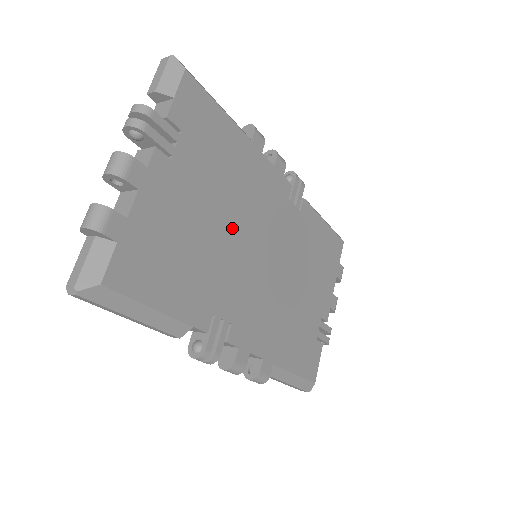
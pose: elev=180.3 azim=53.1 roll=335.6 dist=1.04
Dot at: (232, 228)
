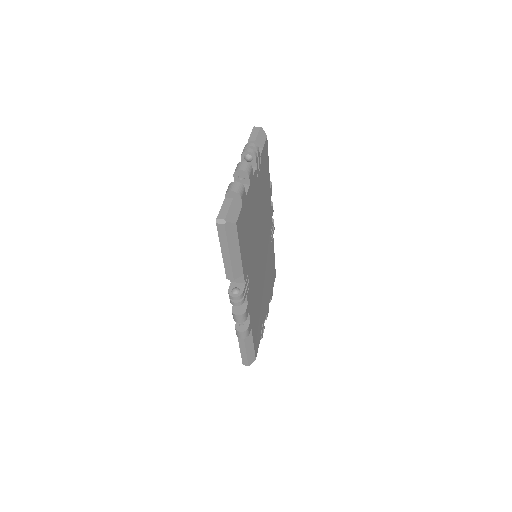
Dot at: (259, 231)
